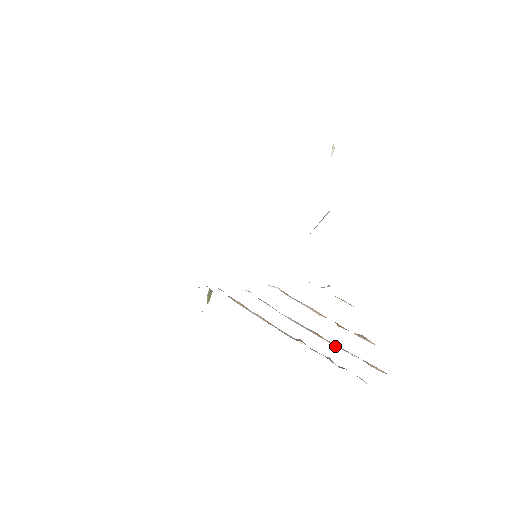
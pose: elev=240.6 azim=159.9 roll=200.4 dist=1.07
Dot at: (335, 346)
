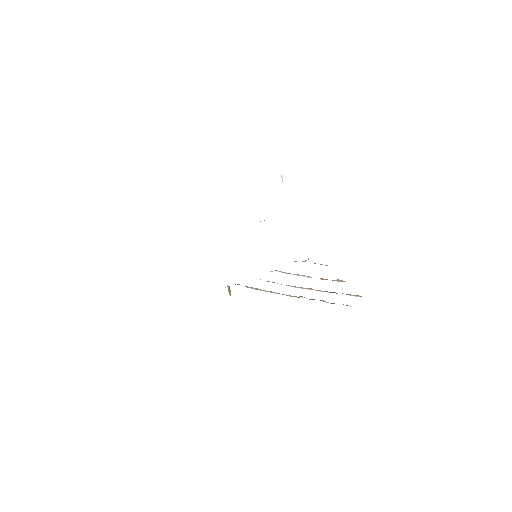
Dot at: occluded
